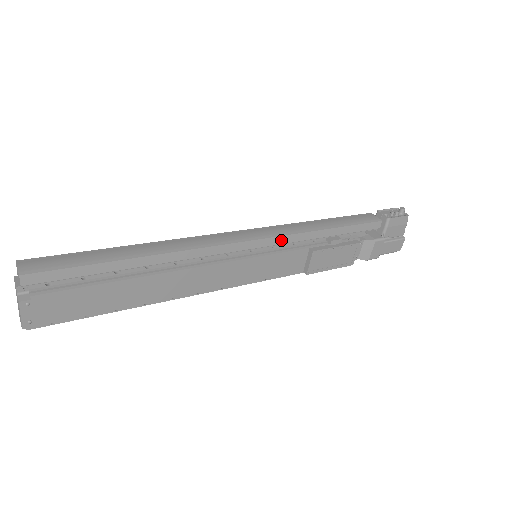
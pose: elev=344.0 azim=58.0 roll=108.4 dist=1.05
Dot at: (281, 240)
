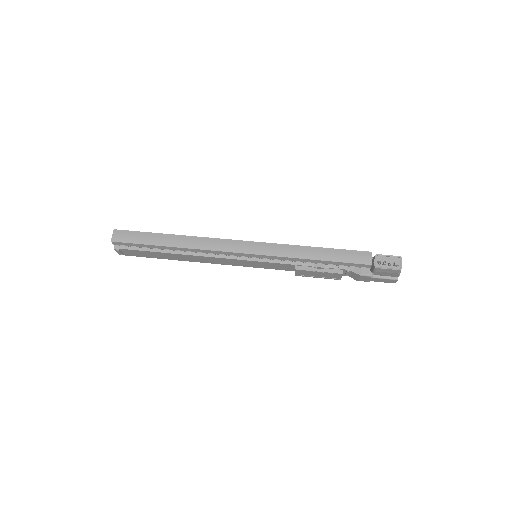
Dot at: (270, 257)
